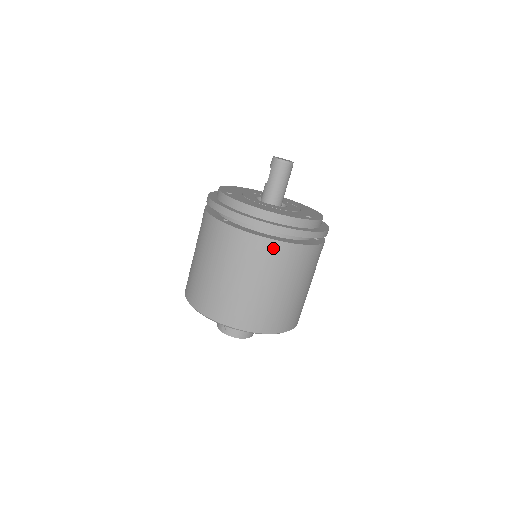
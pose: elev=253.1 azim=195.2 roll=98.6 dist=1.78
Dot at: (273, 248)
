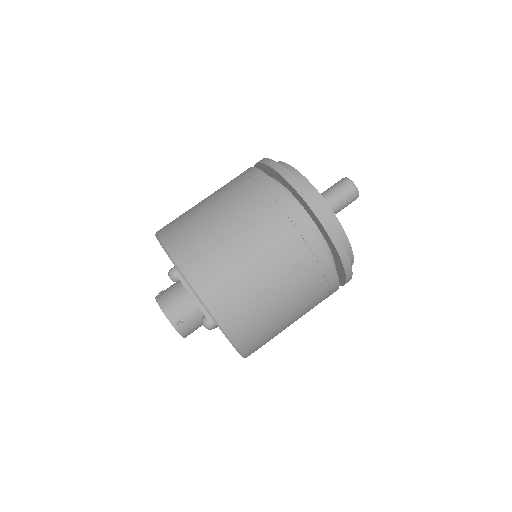
Dot at: (256, 178)
